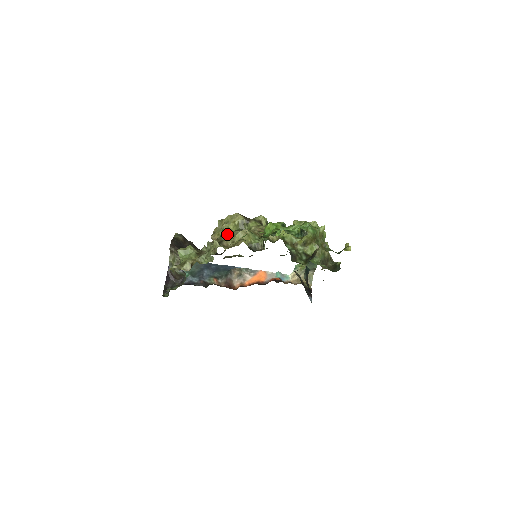
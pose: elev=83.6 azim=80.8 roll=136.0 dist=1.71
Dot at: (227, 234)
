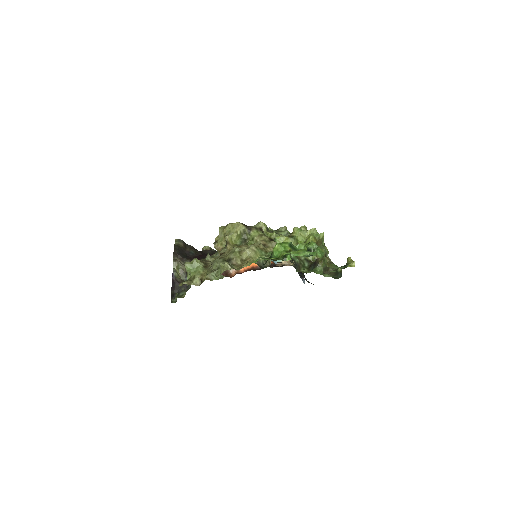
Dot at: (234, 251)
